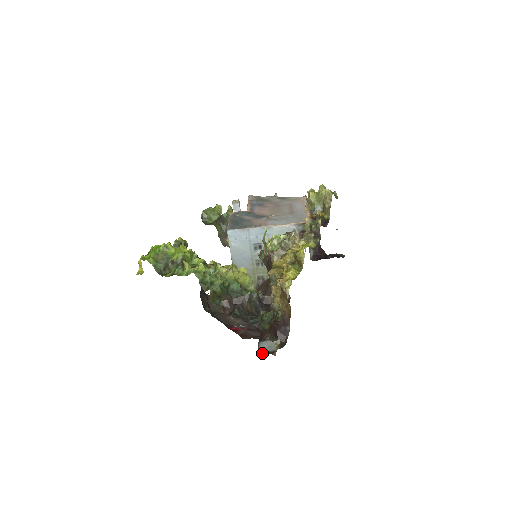
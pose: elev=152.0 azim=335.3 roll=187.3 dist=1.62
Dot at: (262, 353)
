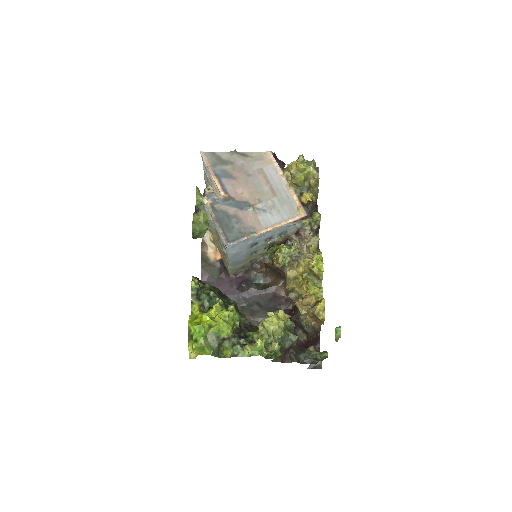
Dot at: occluded
